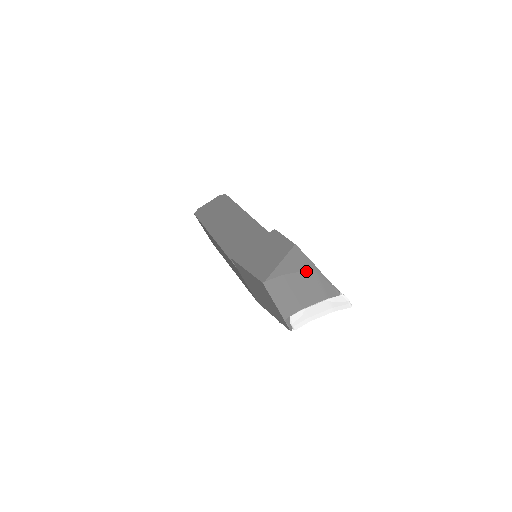
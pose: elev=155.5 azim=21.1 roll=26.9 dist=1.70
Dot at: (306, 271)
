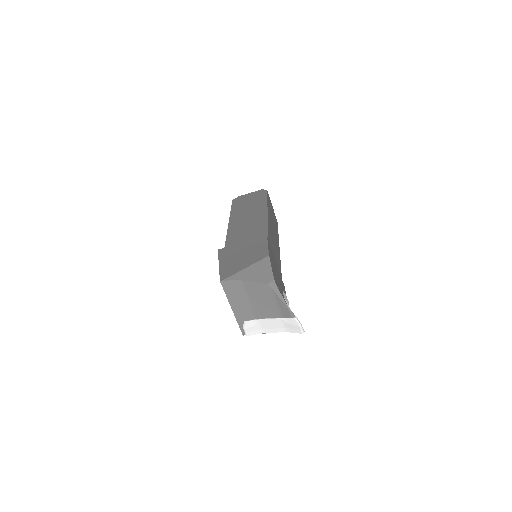
Dot at: (263, 284)
